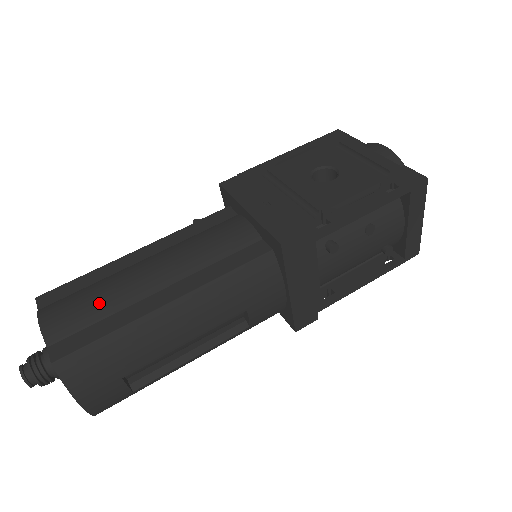
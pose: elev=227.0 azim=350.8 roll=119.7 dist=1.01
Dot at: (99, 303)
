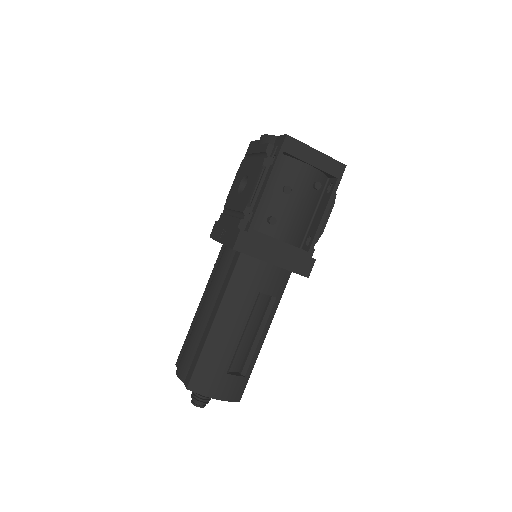
Dot at: (191, 346)
